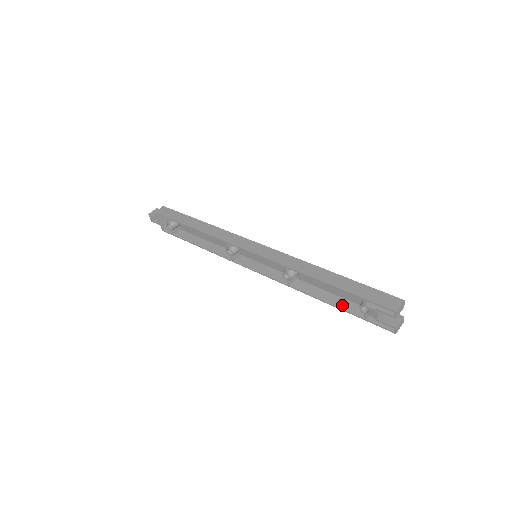
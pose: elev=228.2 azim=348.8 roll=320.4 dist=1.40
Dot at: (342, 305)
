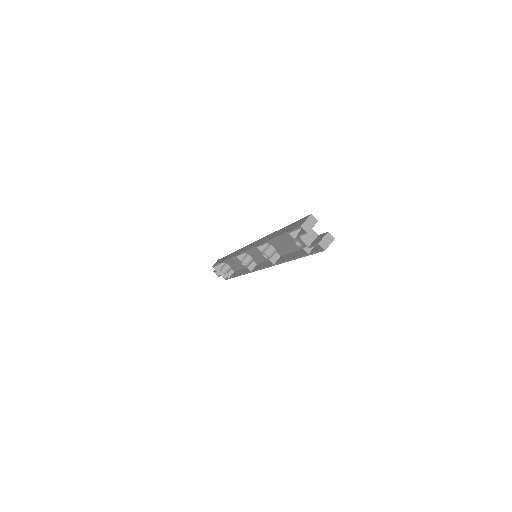
Dot at: (298, 254)
